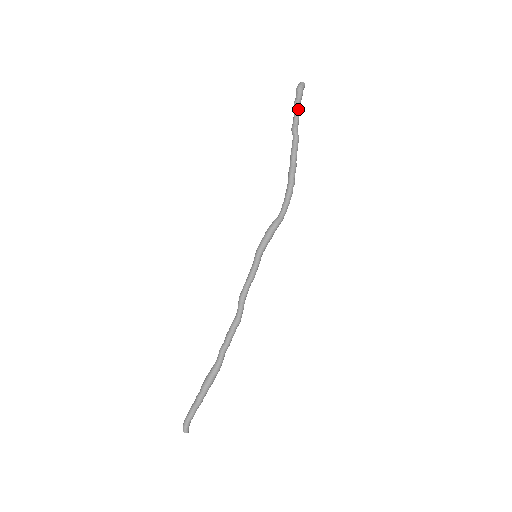
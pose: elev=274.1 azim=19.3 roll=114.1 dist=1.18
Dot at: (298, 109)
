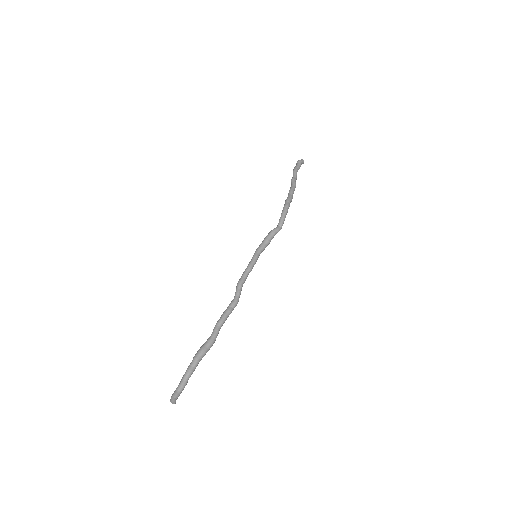
Dot at: (295, 170)
